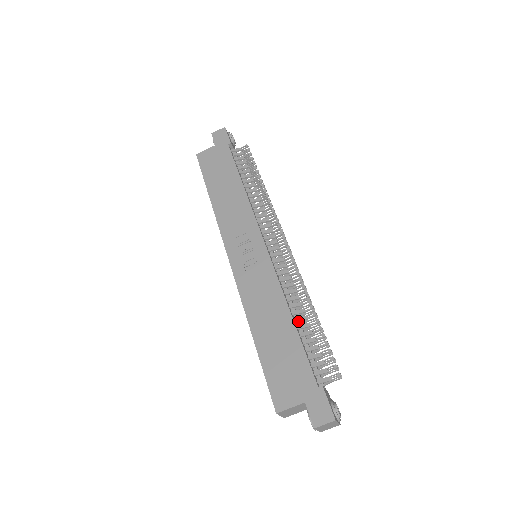
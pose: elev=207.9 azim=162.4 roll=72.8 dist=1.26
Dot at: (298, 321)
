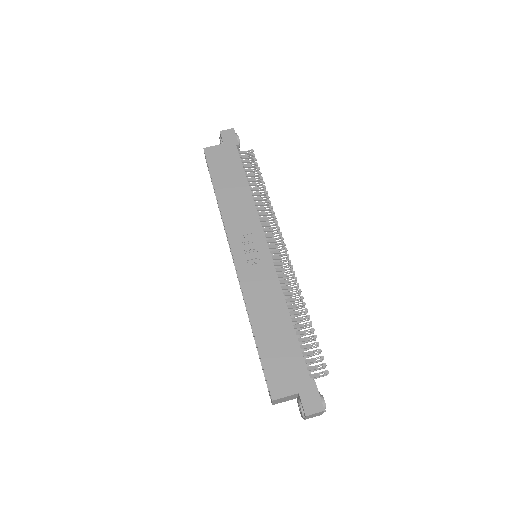
Dot at: (294, 321)
